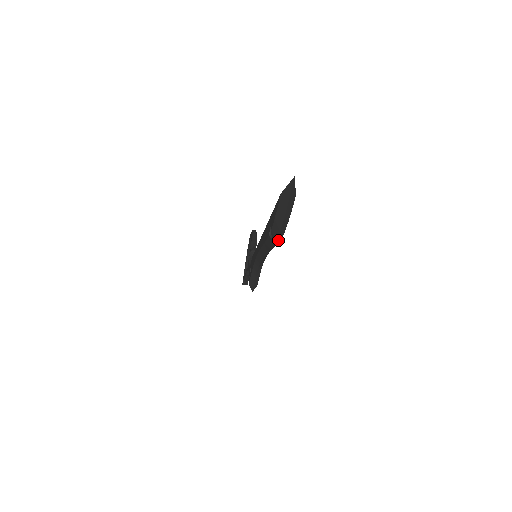
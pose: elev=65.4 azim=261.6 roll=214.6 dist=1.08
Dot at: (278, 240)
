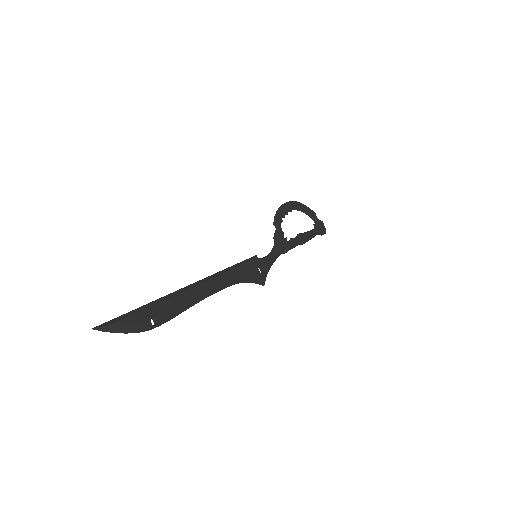
Dot at: (153, 326)
